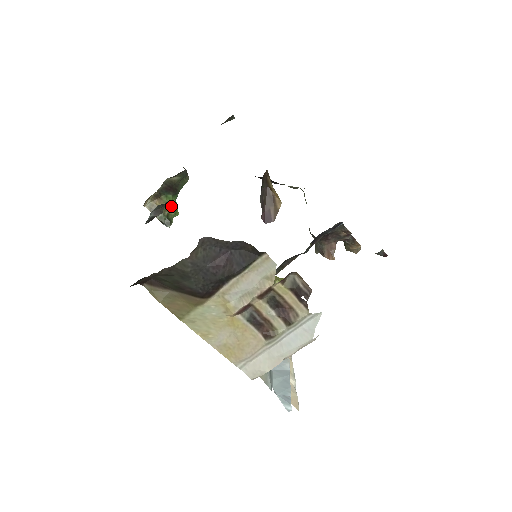
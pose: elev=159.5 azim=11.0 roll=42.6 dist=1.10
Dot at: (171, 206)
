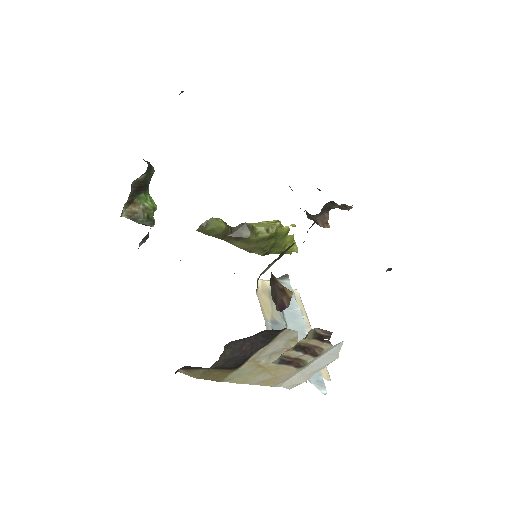
Dot at: (147, 205)
